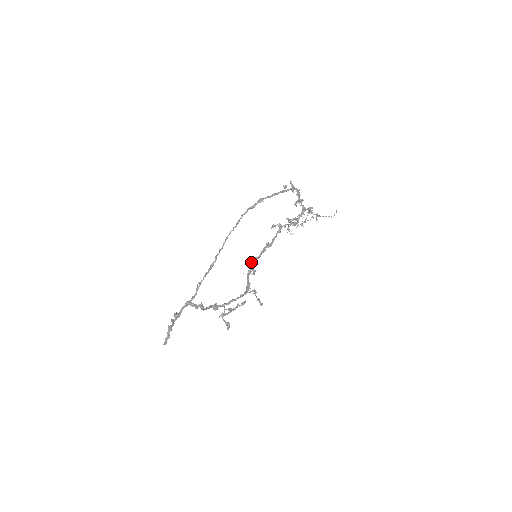
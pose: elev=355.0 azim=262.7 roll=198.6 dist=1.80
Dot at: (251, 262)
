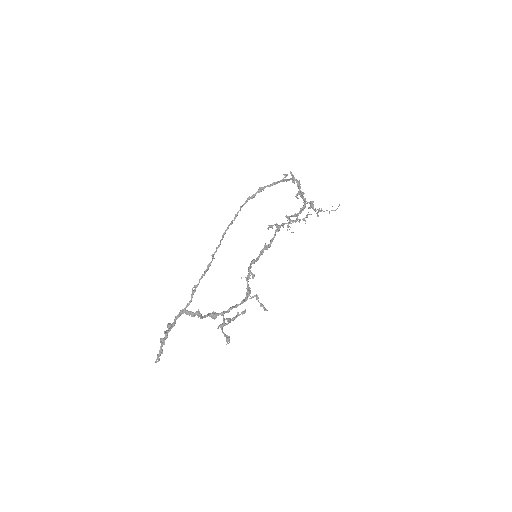
Dot at: occluded
